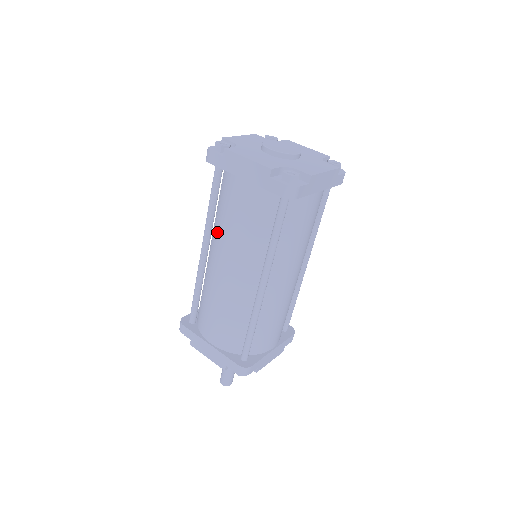
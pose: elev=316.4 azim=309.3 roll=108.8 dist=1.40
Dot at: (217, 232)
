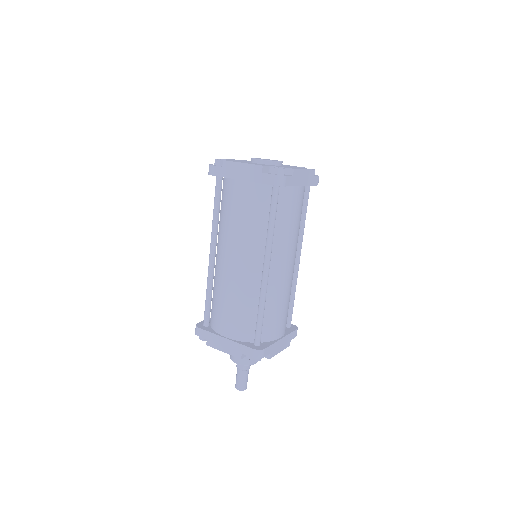
Dot at: (222, 233)
